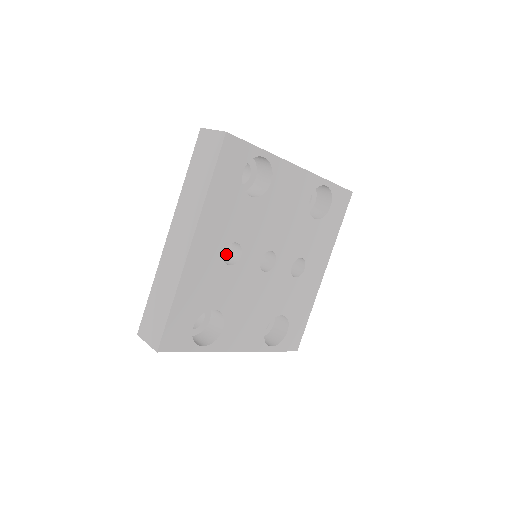
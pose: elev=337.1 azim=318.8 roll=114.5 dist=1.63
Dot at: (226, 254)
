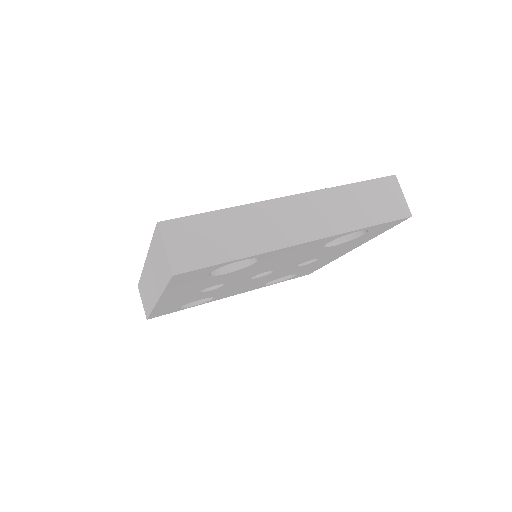
Dot at: occluded
